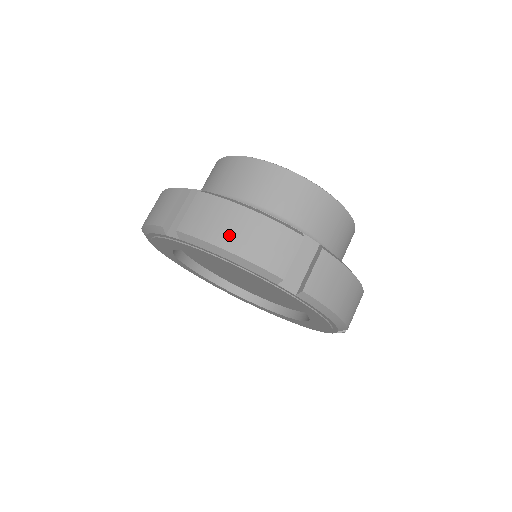
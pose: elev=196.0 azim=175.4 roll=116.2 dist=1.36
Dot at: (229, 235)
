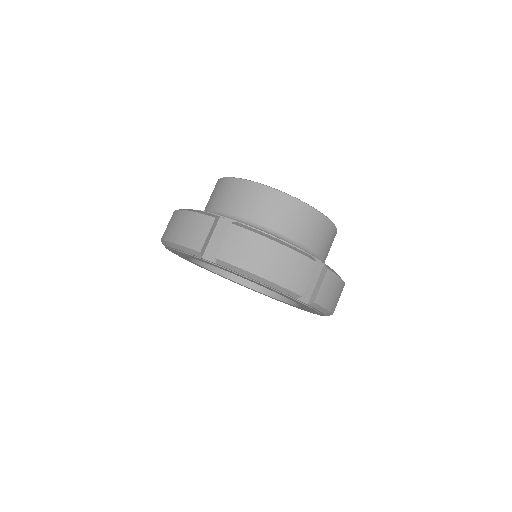
Dot at: (262, 264)
